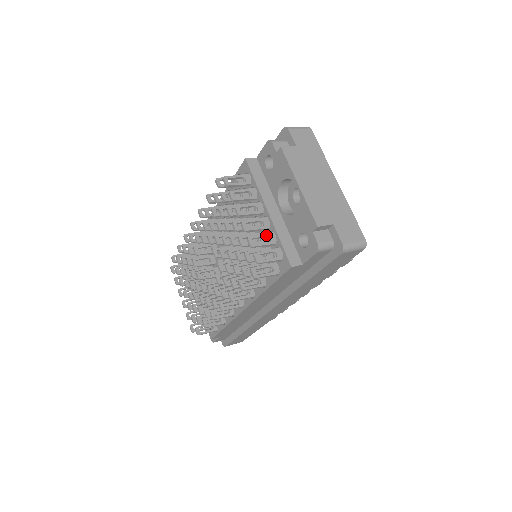
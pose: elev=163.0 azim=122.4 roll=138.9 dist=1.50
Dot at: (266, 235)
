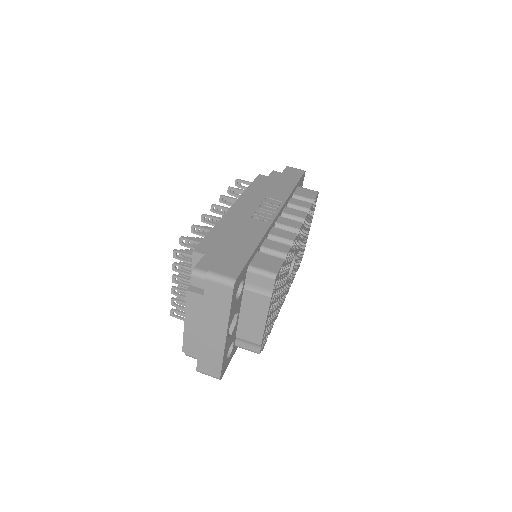
Dot at: occluded
